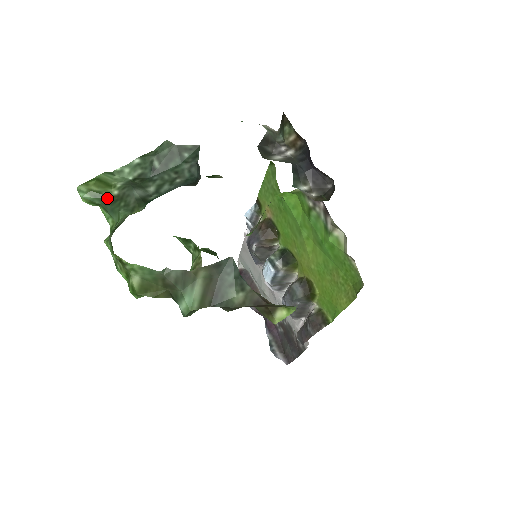
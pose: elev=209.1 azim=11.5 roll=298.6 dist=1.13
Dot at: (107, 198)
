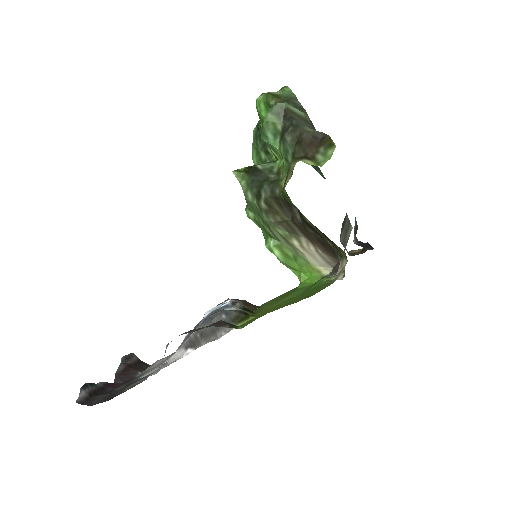
Dot at: occluded
